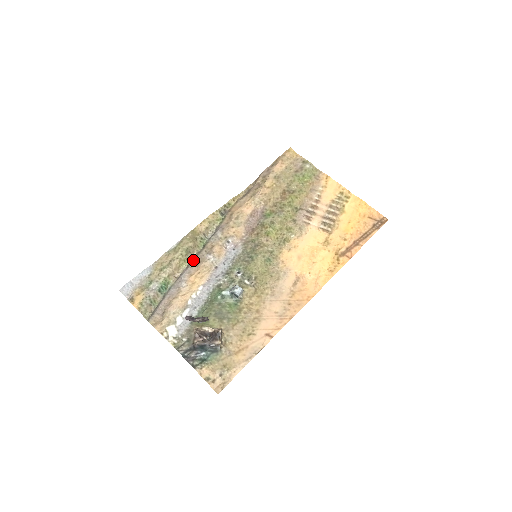
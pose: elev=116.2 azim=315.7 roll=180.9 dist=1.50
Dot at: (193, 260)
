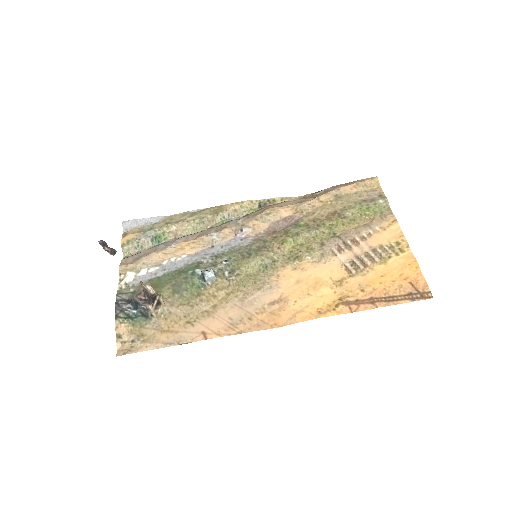
Dot at: (201, 231)
